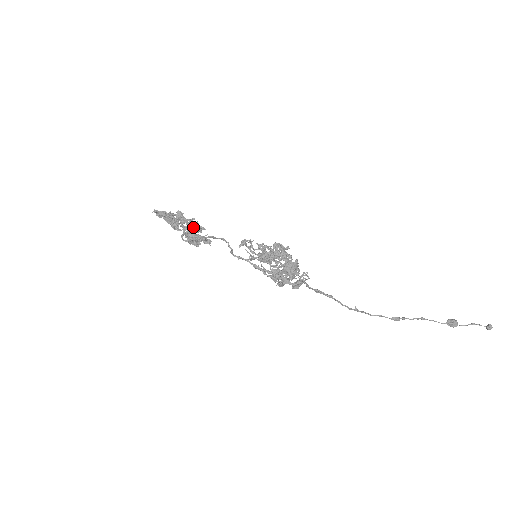
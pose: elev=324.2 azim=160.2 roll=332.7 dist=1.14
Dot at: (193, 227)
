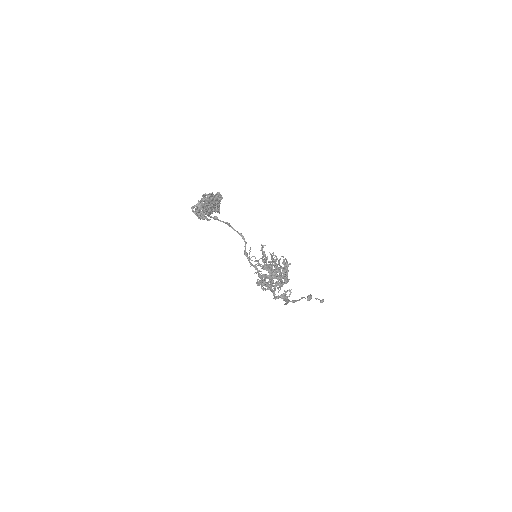
Dot at: (218, 209)
